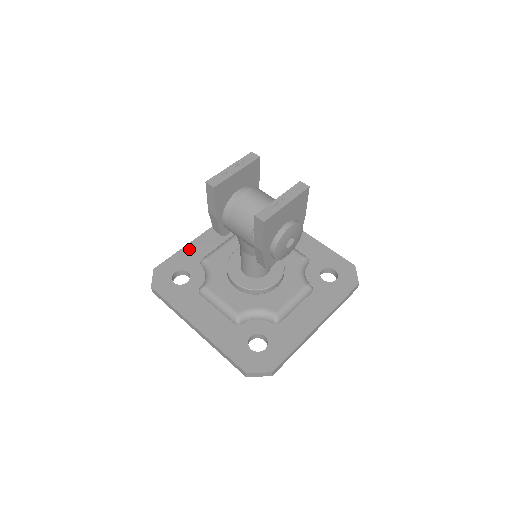
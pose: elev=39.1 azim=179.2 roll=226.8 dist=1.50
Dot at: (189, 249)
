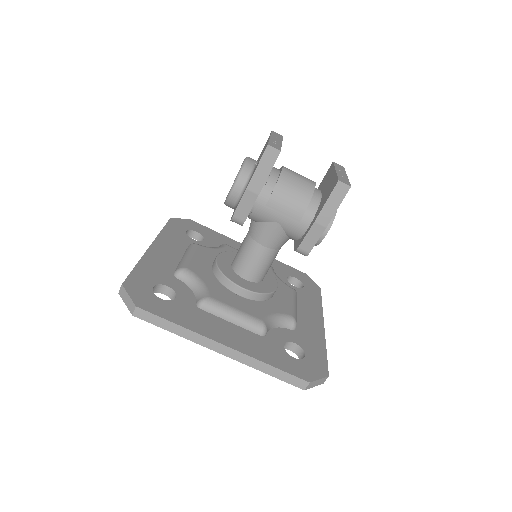
Dot at: (149, 261)
